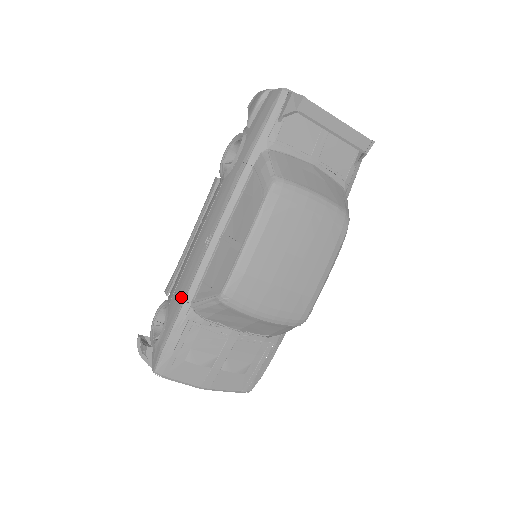
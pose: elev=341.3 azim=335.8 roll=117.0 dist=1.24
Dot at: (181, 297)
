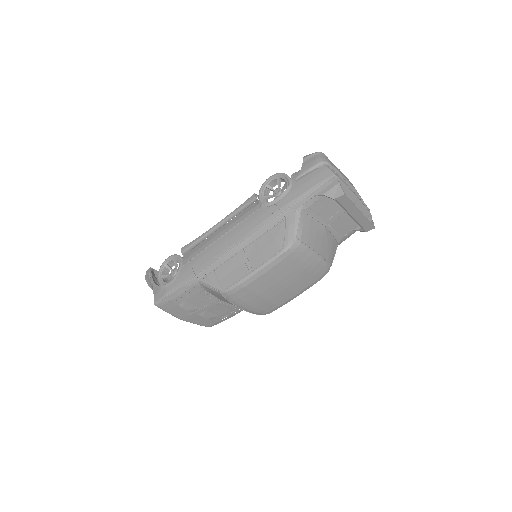
Dot at: (194, 271)
